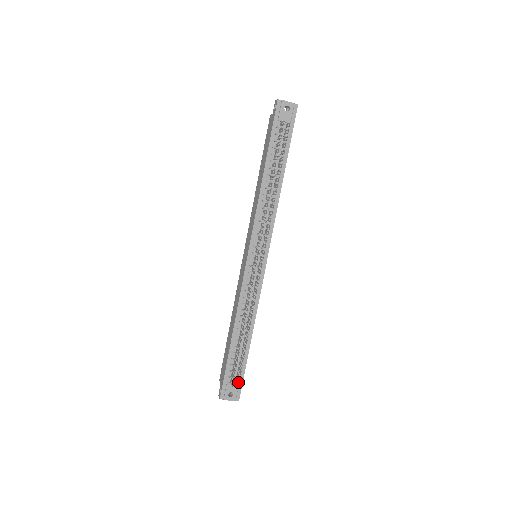
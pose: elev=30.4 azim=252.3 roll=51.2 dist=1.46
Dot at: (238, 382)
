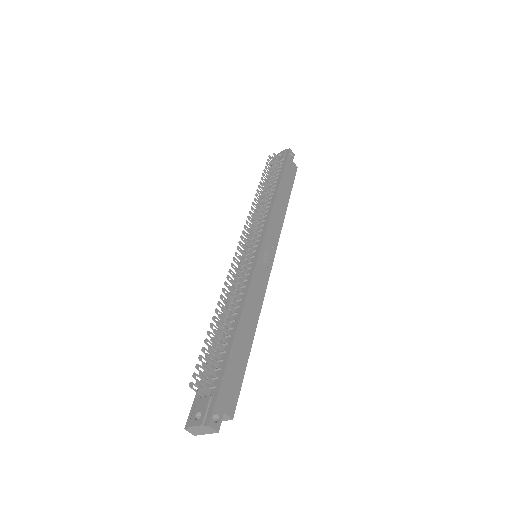
Dot at: occluded
